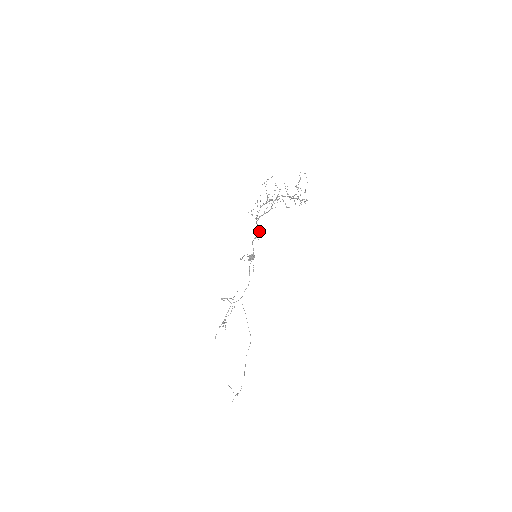
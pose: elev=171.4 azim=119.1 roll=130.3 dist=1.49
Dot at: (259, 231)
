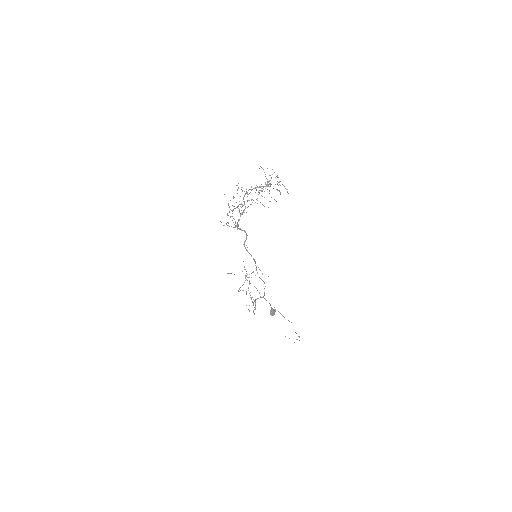
Dot at: occluded
